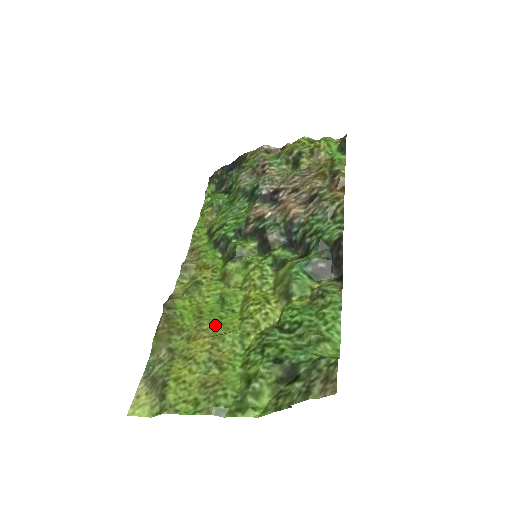
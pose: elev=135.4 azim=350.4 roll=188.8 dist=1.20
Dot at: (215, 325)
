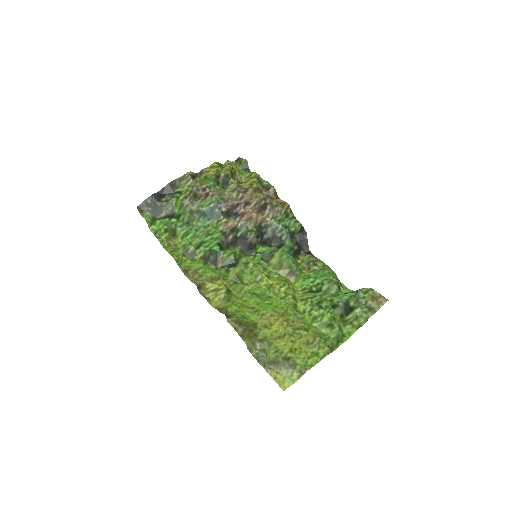
Dot at: (273, 310)
